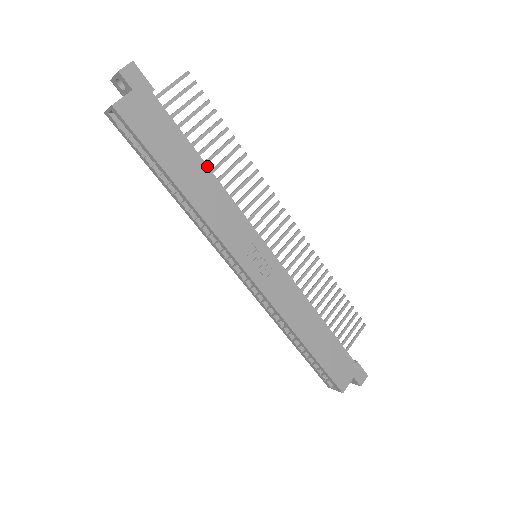
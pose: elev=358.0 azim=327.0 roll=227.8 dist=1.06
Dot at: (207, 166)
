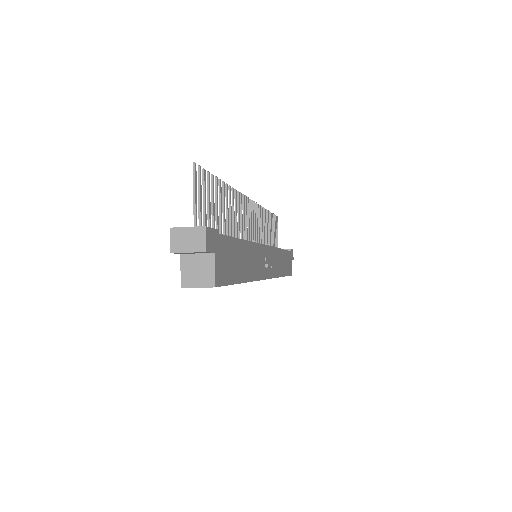
Dot at: (245, 241)
